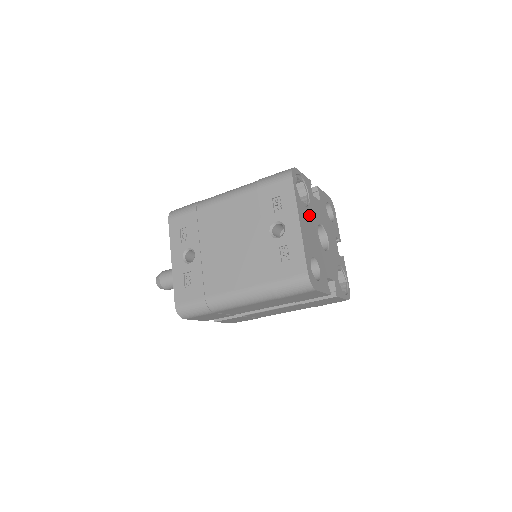
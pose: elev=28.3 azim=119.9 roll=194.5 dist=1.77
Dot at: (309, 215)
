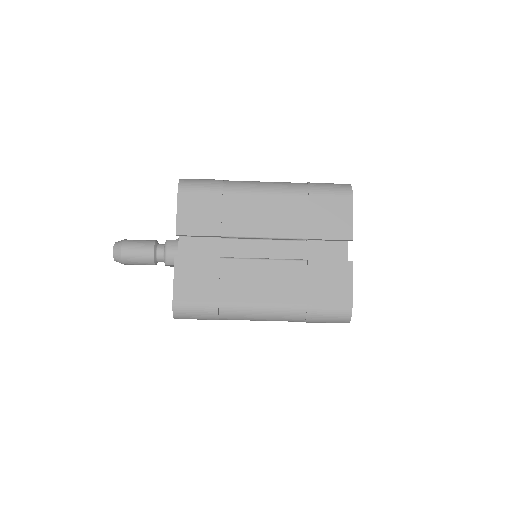
Dot at: occluded
